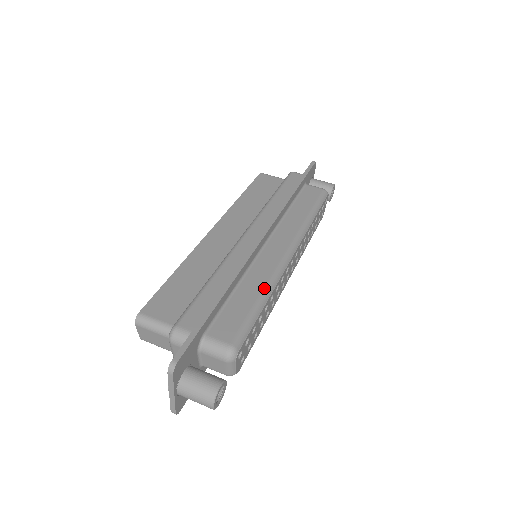
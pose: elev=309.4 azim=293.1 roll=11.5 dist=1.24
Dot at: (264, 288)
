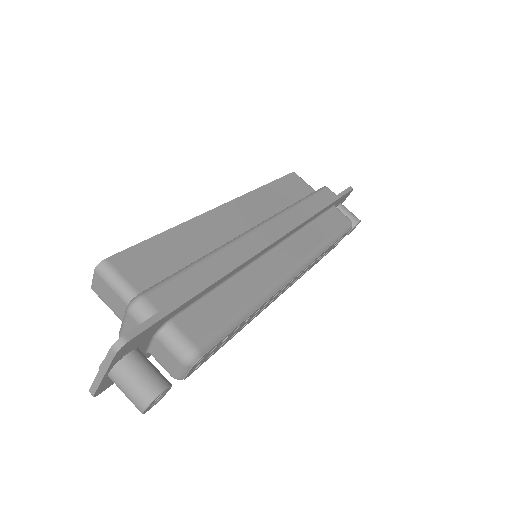
Dot at: (256, 297)
